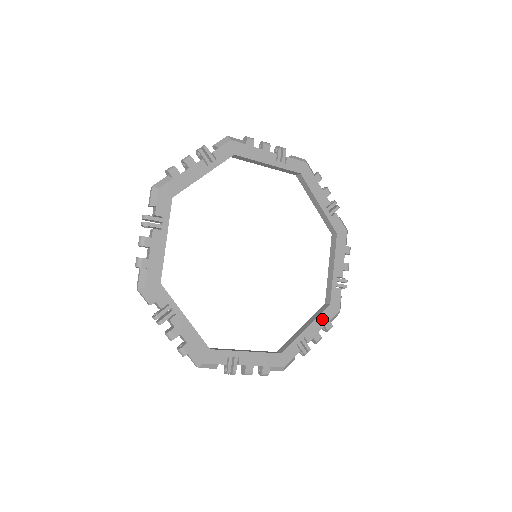
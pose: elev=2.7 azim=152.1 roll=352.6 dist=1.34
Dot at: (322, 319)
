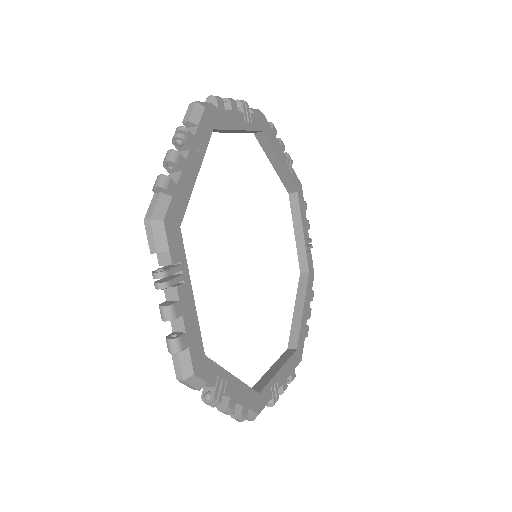
Dot at: (290, 364)
